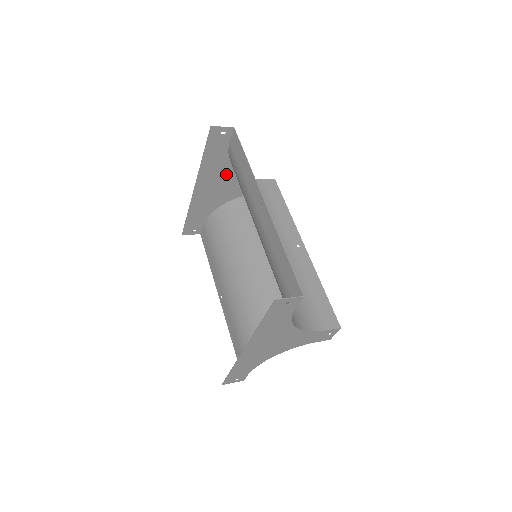
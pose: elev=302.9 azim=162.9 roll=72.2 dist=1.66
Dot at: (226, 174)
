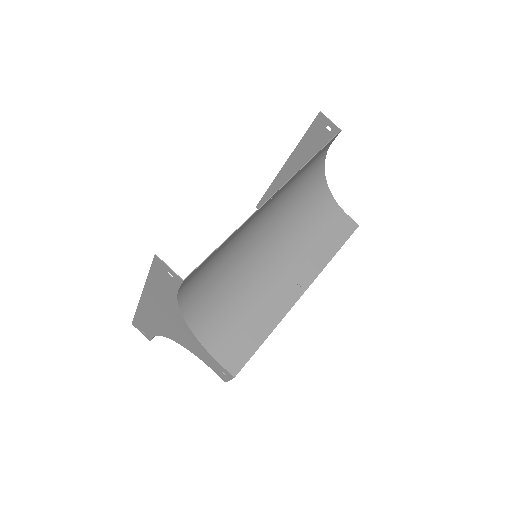
Dot at: occluded
